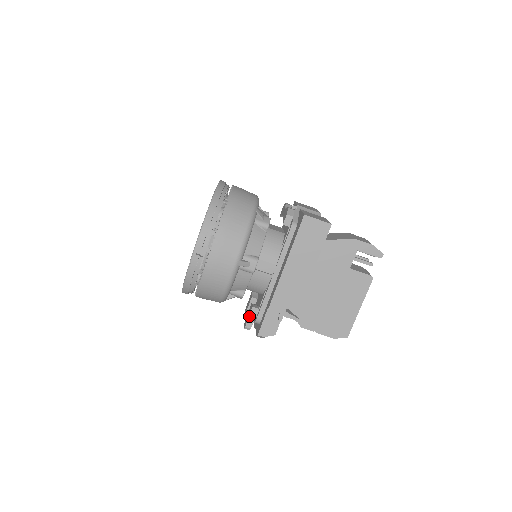
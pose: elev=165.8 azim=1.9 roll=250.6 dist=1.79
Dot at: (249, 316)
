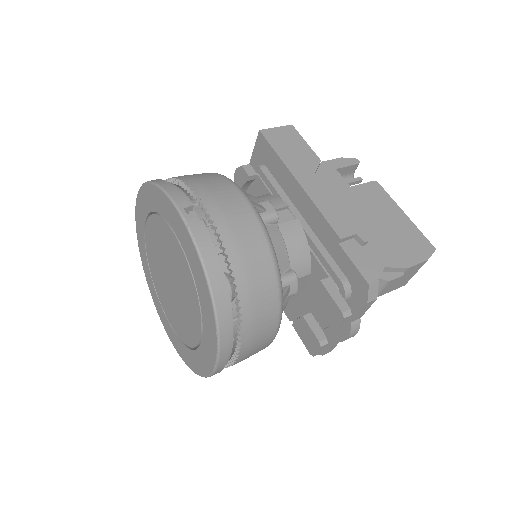
Dot at: (330, 295)
